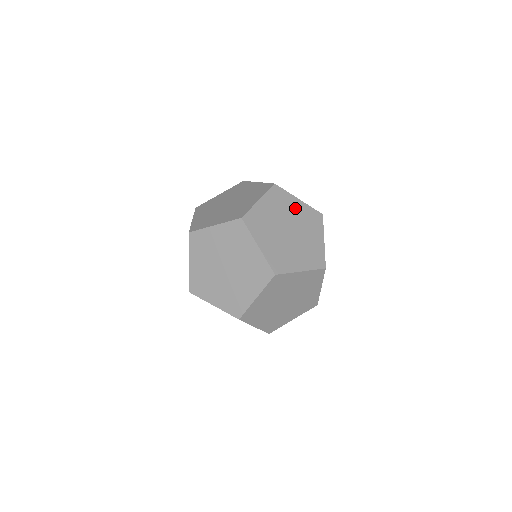
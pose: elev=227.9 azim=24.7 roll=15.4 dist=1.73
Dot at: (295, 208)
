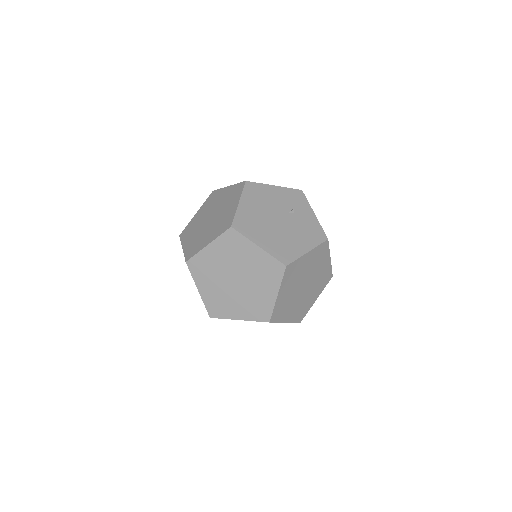
Dot at: (222, 196)
